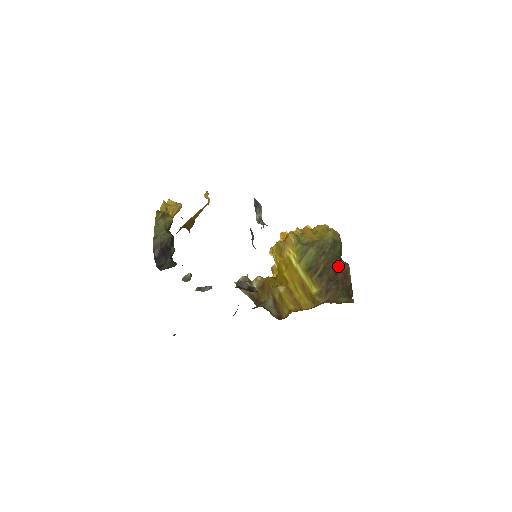
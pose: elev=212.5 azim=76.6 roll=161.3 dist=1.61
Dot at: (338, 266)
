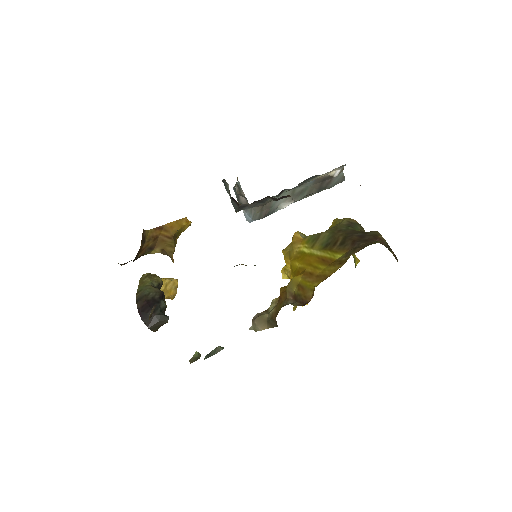
Dot at: (362, 233)
